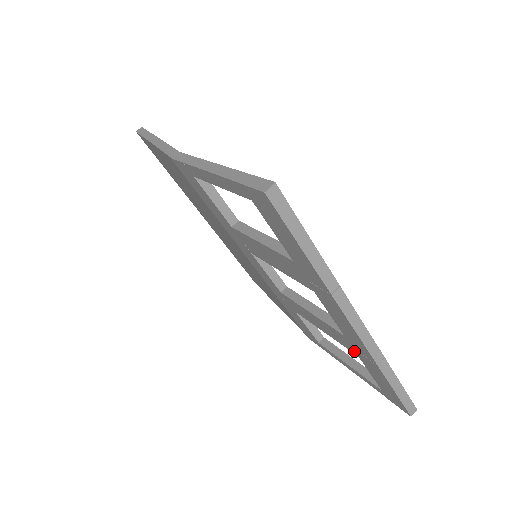
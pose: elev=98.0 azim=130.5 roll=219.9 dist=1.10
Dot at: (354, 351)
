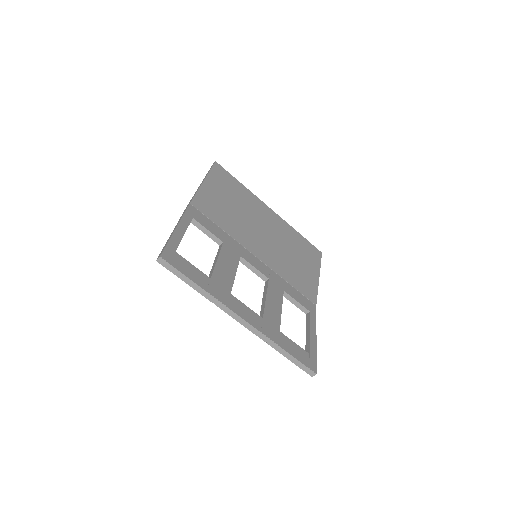
Dot at: occluded
